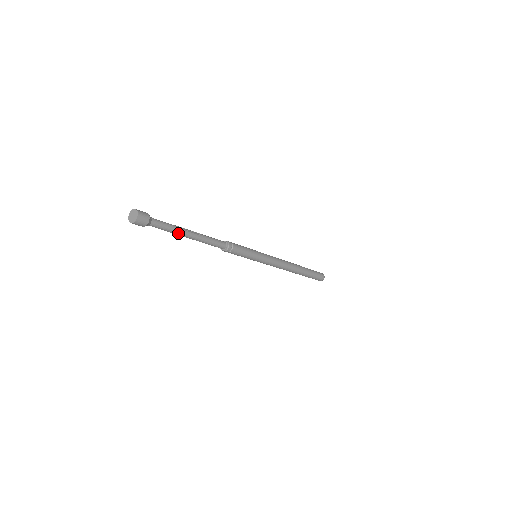
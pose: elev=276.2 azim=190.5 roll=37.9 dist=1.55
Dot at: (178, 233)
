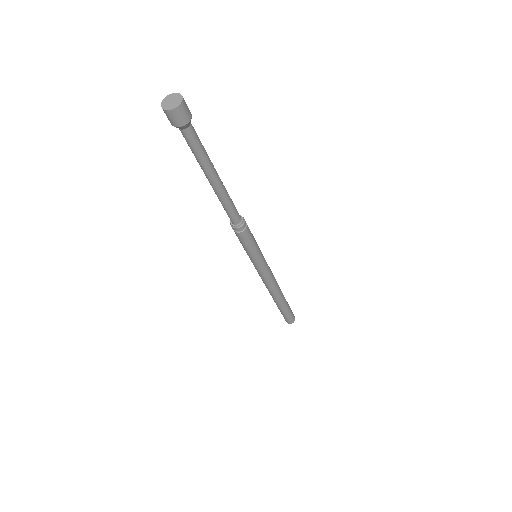
Dot at: (206, 167)
